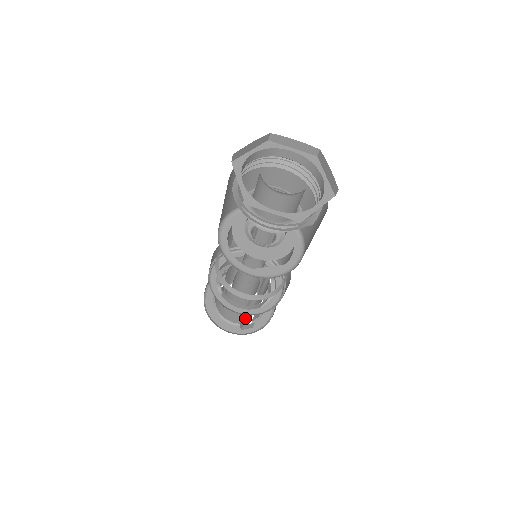
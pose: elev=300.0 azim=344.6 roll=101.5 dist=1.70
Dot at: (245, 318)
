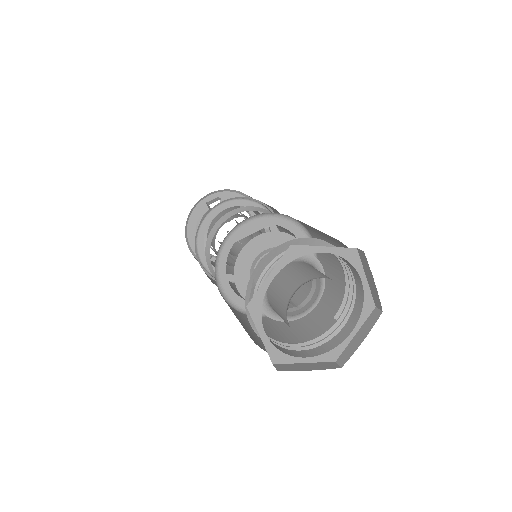
Dot at: occluded
